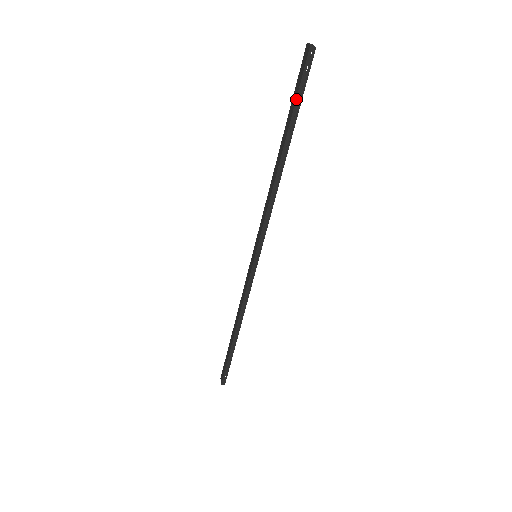
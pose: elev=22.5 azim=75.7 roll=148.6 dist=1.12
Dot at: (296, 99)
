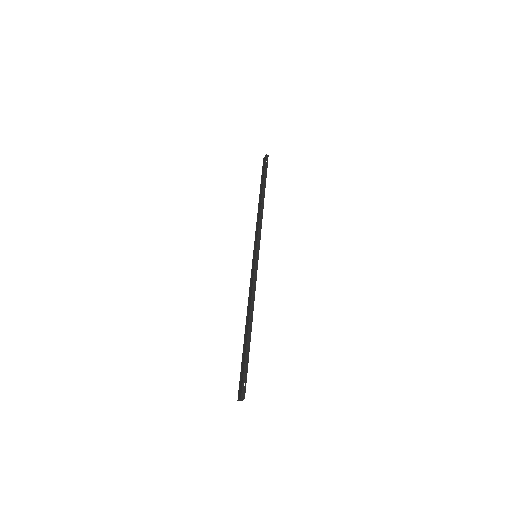
Dot at: (264, 171)
